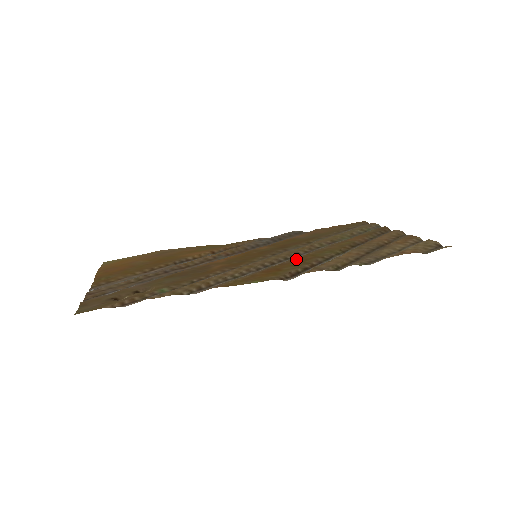
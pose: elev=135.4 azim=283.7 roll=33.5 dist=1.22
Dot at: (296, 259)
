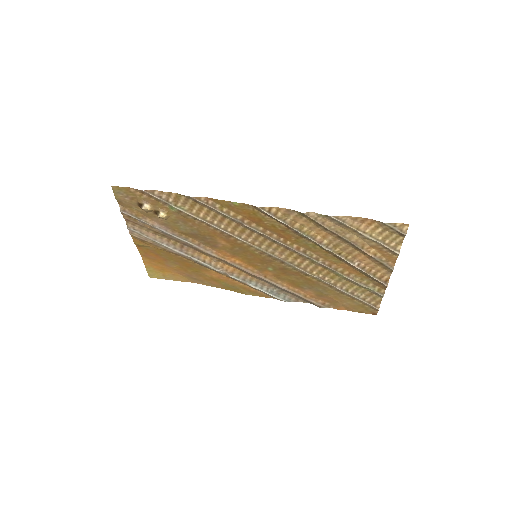
Dot at: (280, 236)
